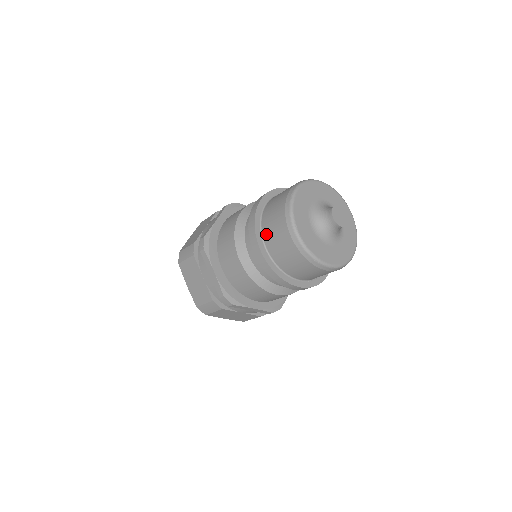
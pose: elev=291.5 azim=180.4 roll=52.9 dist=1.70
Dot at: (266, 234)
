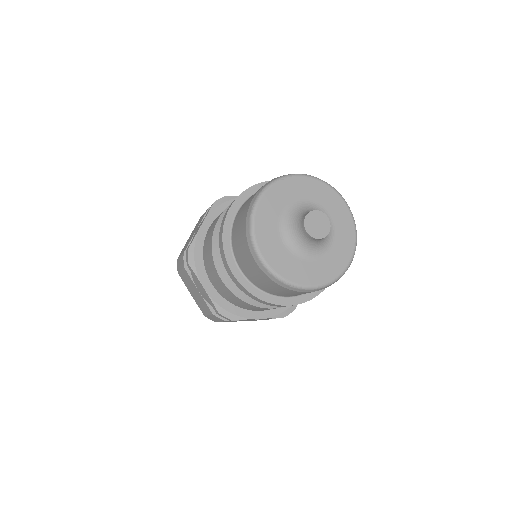
Dot at: (236, 254)
